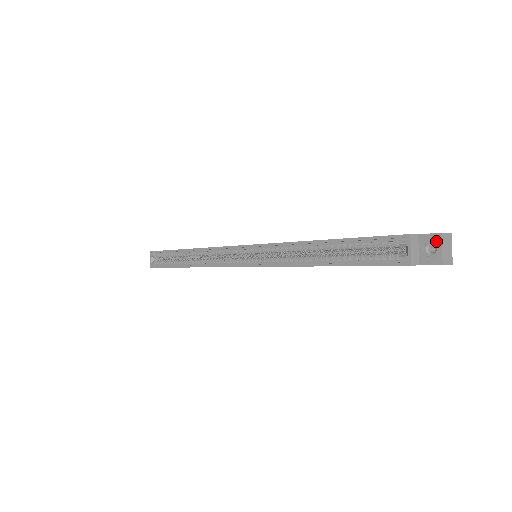
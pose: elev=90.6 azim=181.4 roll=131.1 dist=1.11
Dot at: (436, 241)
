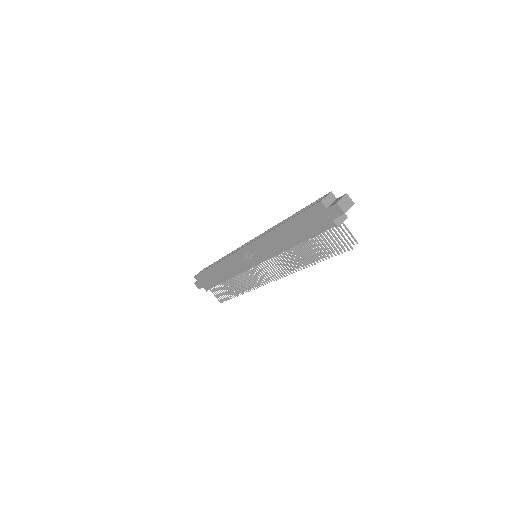
Dot at: (342, 197)
